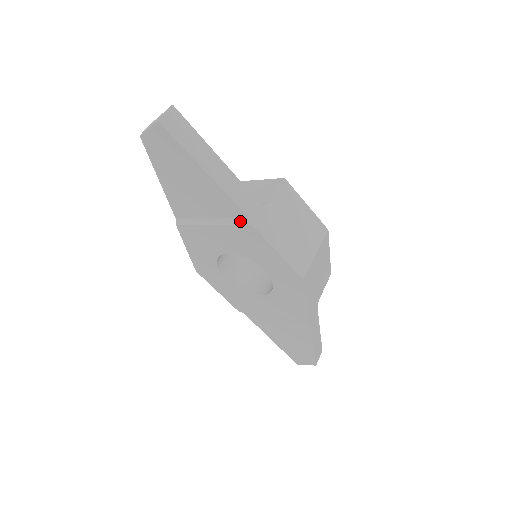
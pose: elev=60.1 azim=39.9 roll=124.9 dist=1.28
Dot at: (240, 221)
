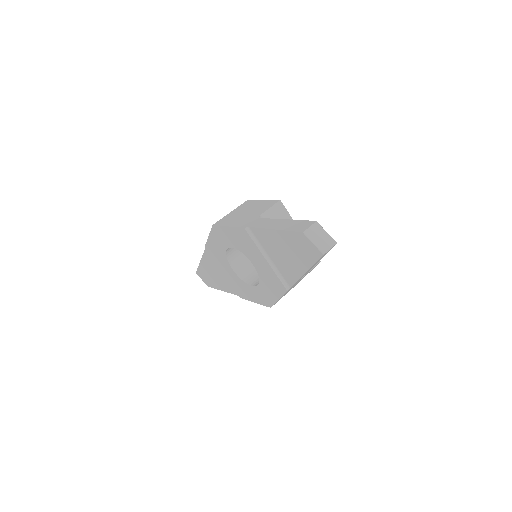
Dot at: (284, 282)
